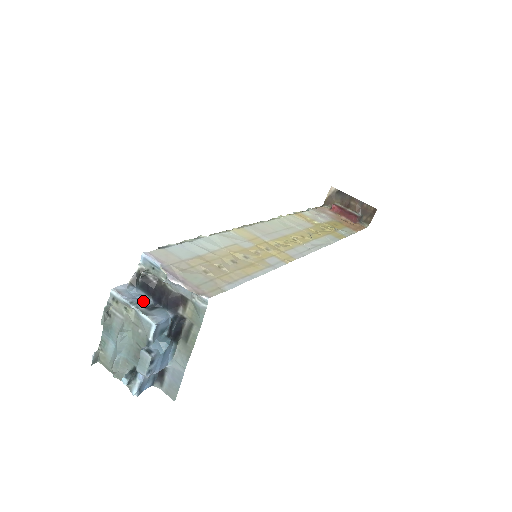
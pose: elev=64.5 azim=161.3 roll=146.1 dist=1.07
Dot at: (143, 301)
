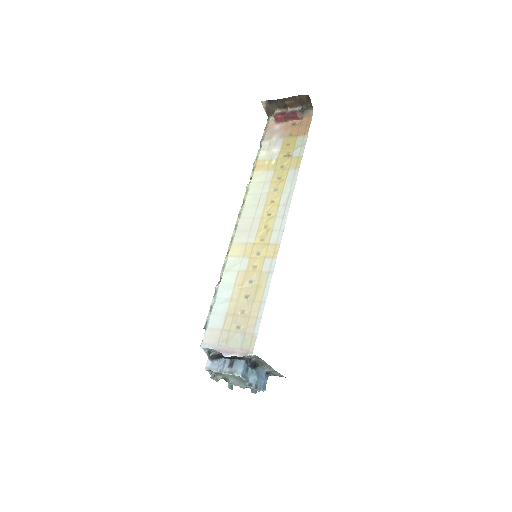
Dot at: (224, 364)
